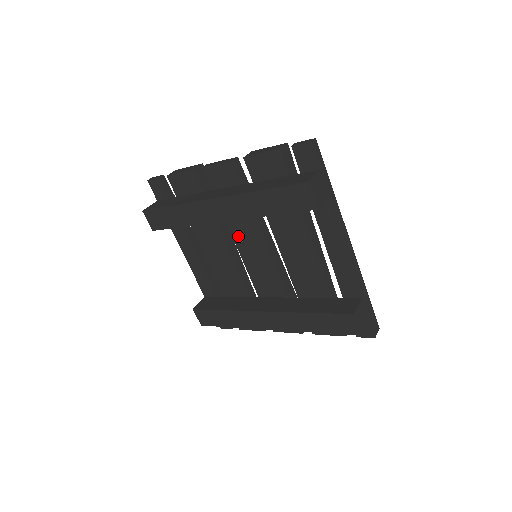
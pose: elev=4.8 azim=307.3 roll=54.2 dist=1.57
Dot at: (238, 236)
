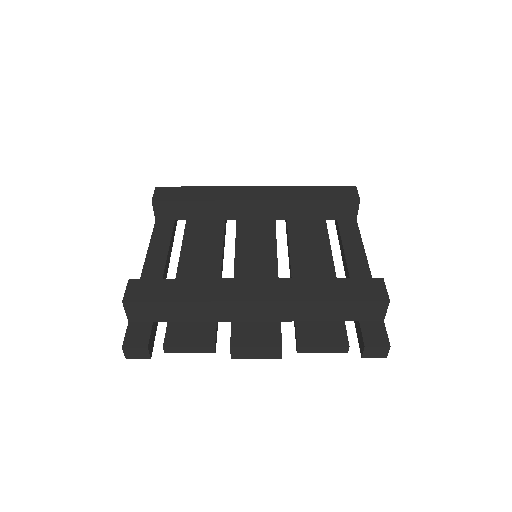
Dot at: (244, 238)
